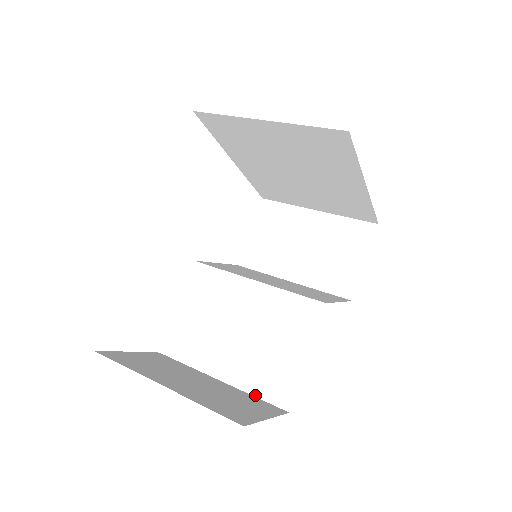
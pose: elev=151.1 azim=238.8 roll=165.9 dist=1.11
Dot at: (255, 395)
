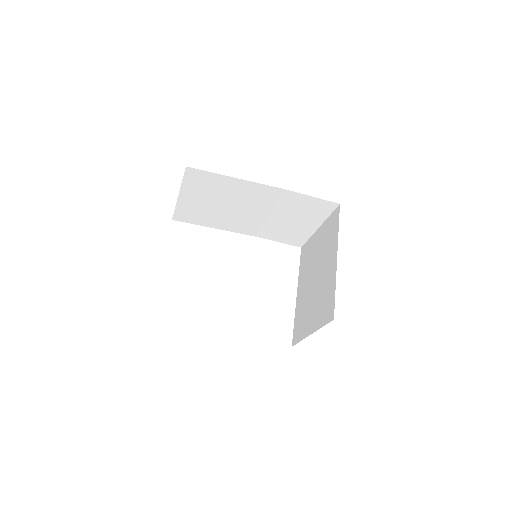
Dot at: occluded
